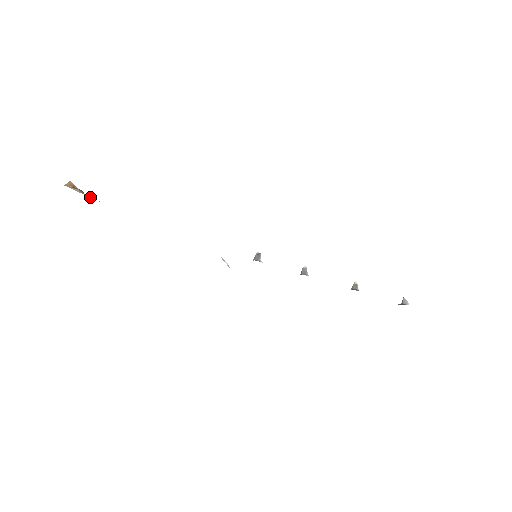
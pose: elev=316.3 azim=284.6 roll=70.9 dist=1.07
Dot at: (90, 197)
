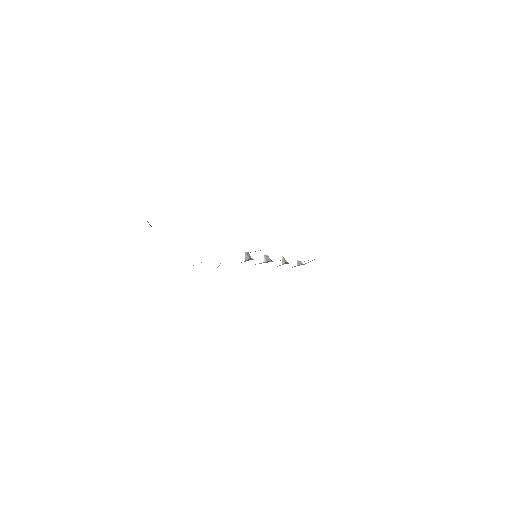
Dot at: occluded
